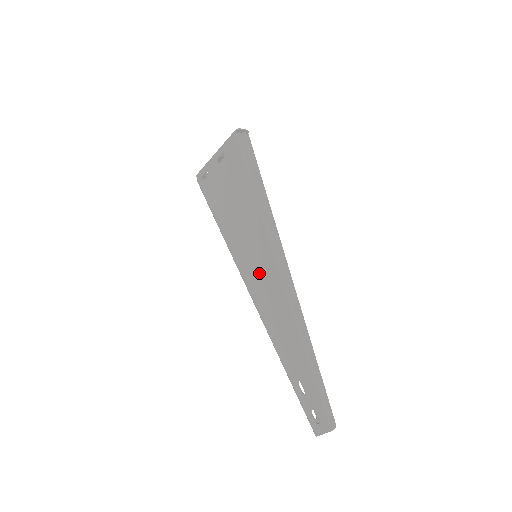
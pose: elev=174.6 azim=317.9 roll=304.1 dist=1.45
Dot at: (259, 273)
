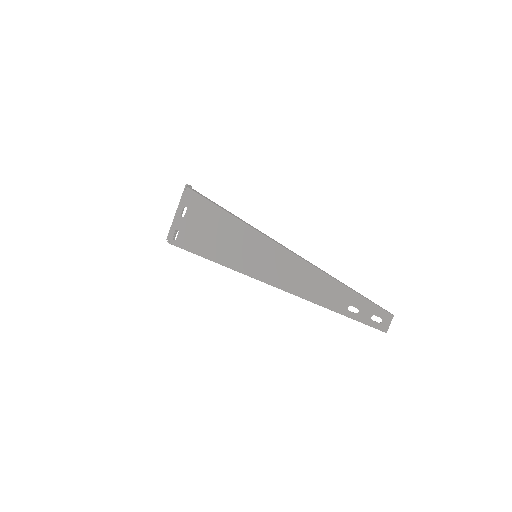
Dot at: (268, 263)
